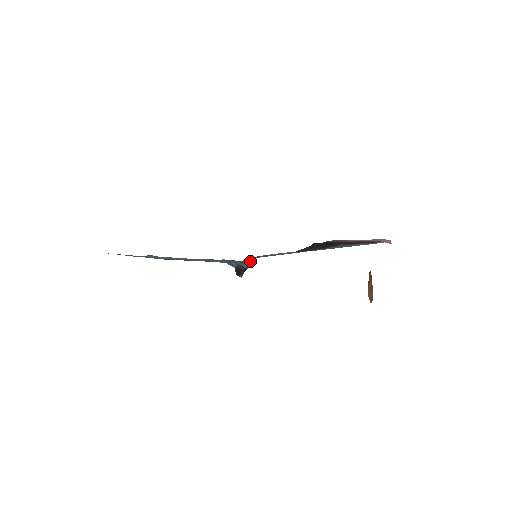
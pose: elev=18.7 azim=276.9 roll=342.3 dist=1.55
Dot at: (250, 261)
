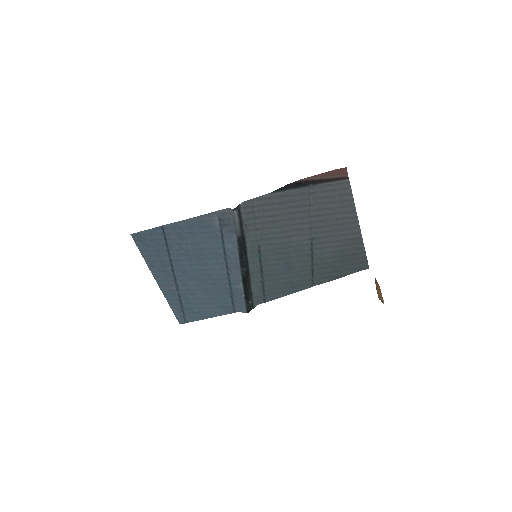
Dot at: (240, 213)
